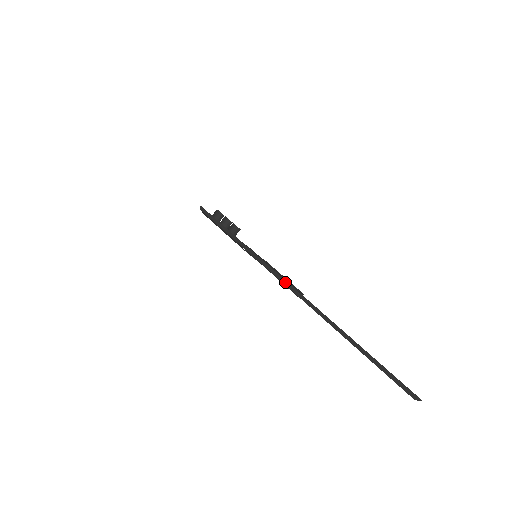
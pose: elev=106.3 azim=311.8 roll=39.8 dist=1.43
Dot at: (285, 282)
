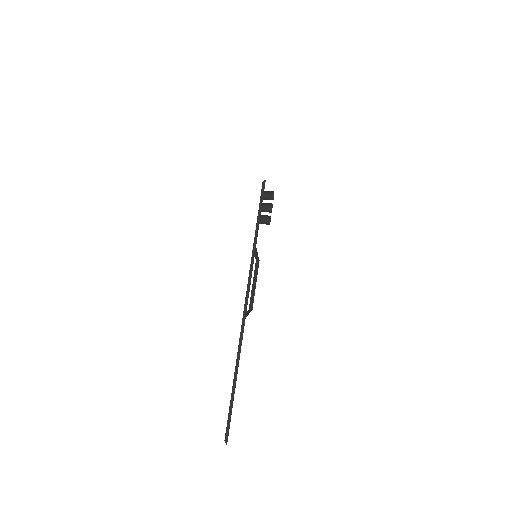
Dot at: (247, 302)
